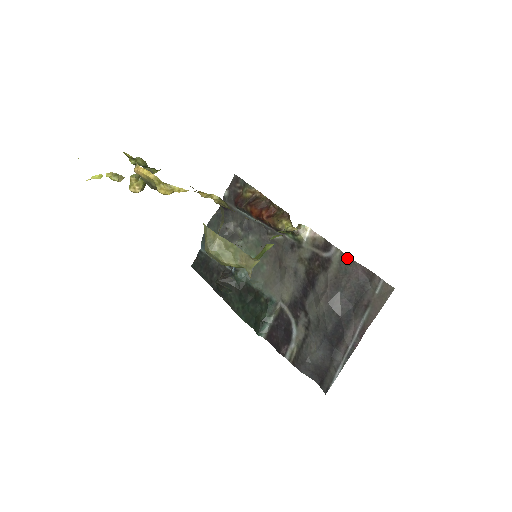
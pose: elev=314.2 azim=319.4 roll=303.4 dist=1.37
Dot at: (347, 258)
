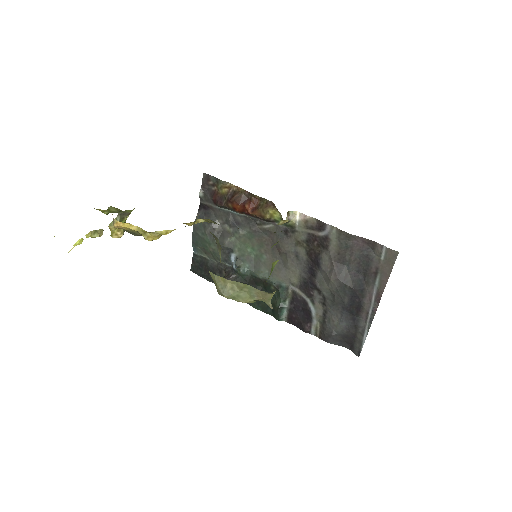
Dot at: (344, 234)
